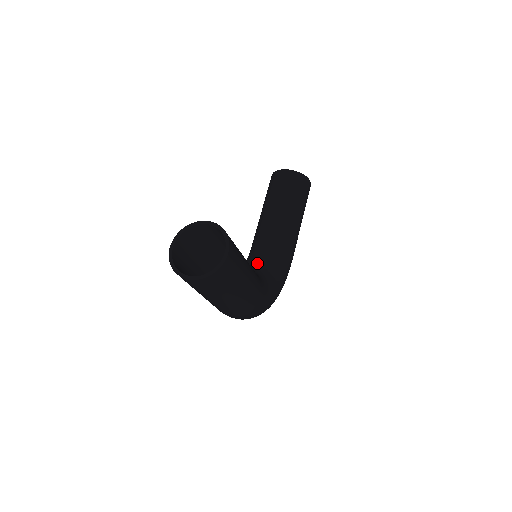
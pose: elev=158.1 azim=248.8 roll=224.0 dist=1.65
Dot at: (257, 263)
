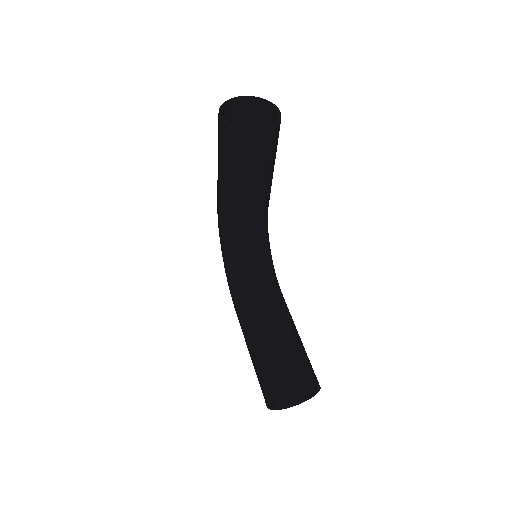
Dot at: (250, 248)
